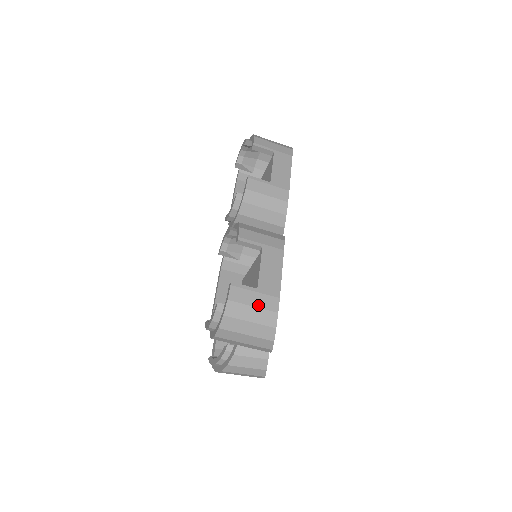
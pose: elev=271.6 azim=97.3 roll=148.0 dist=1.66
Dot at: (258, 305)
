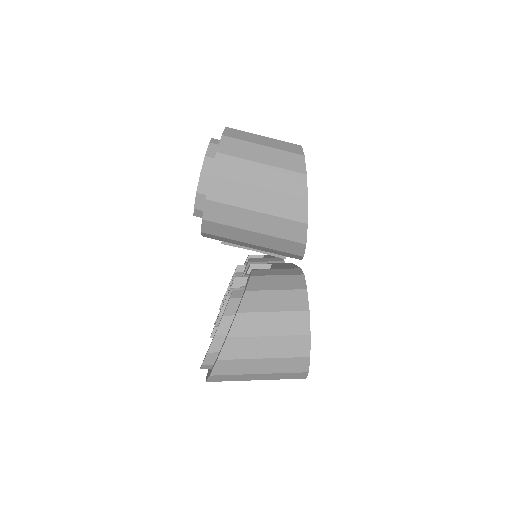
Dot at: (270, 138)
